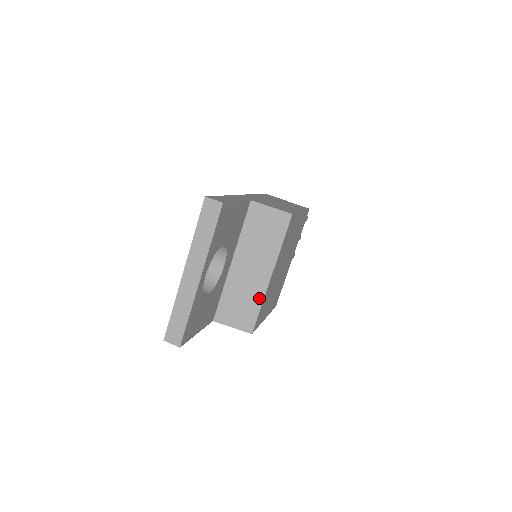
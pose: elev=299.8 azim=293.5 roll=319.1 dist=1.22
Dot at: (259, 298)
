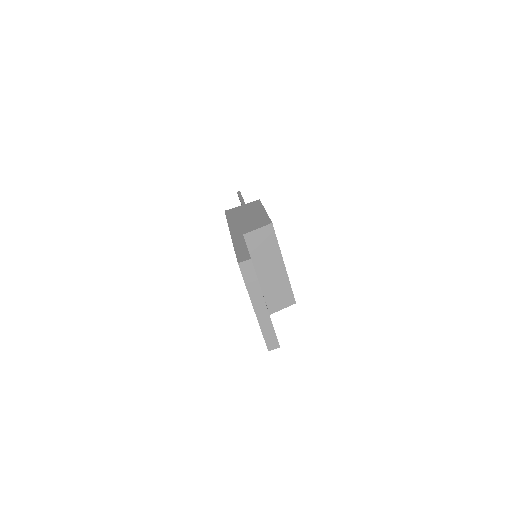
Dot at: (286, 282)
